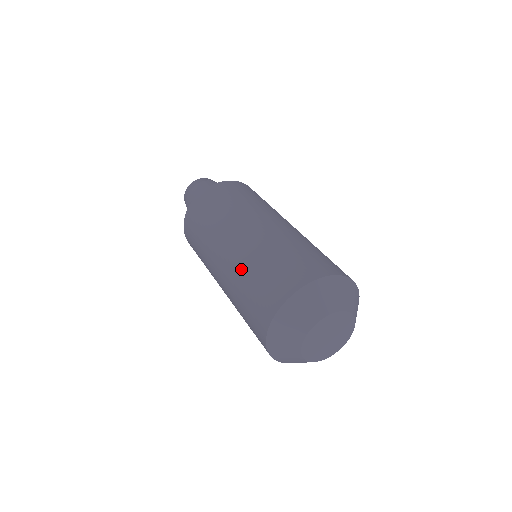
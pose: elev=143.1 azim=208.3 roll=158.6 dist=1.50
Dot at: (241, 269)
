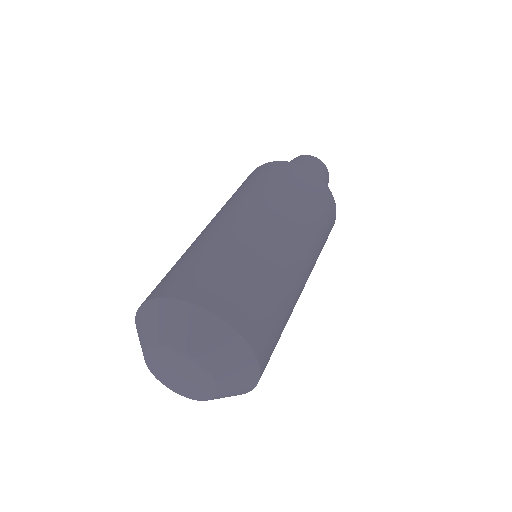
Dot at: occluded
